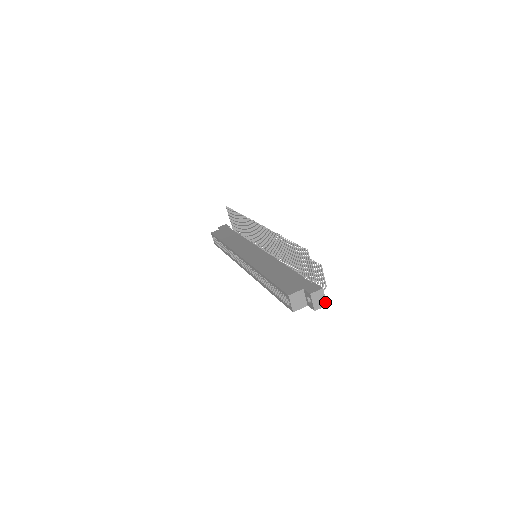
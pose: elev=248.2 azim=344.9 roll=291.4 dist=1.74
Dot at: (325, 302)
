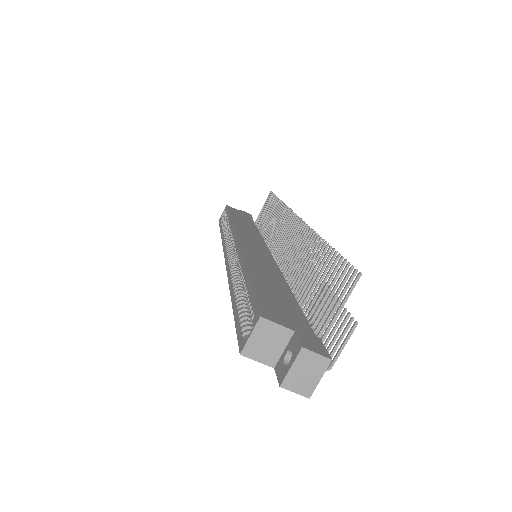
Dot at: (312, 389)
